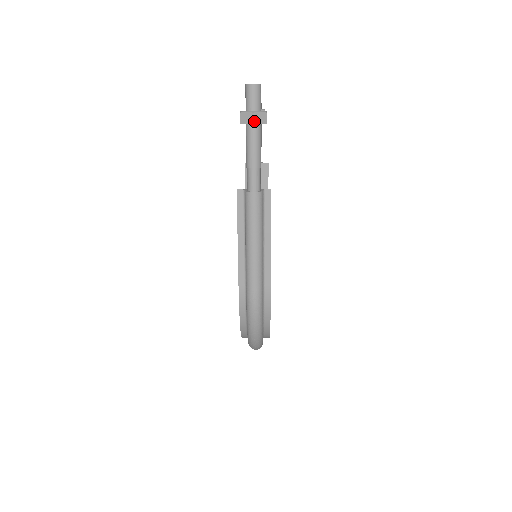
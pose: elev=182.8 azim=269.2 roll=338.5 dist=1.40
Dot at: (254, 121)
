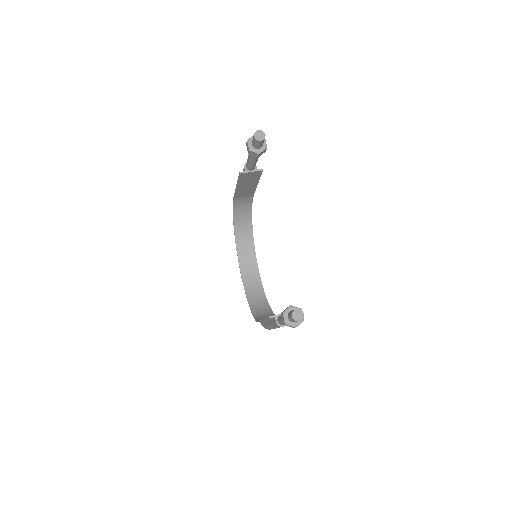
Dot at: occluded
